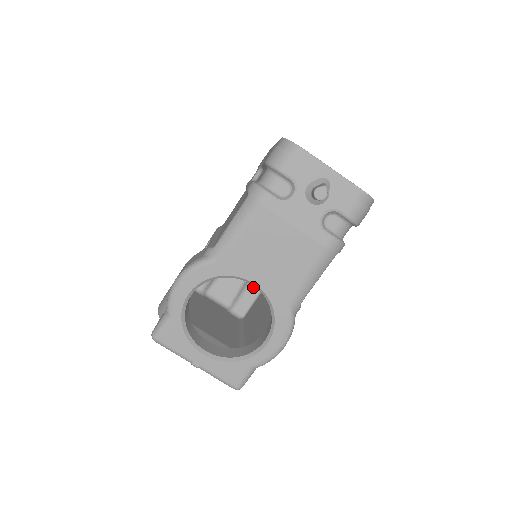
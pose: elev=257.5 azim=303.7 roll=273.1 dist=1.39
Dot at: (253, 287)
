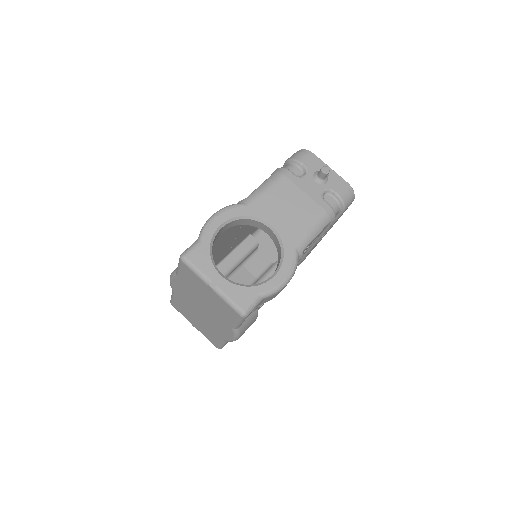
Dot at: occluded
